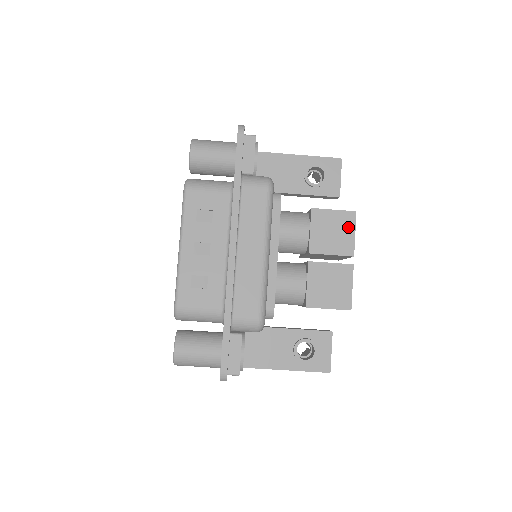
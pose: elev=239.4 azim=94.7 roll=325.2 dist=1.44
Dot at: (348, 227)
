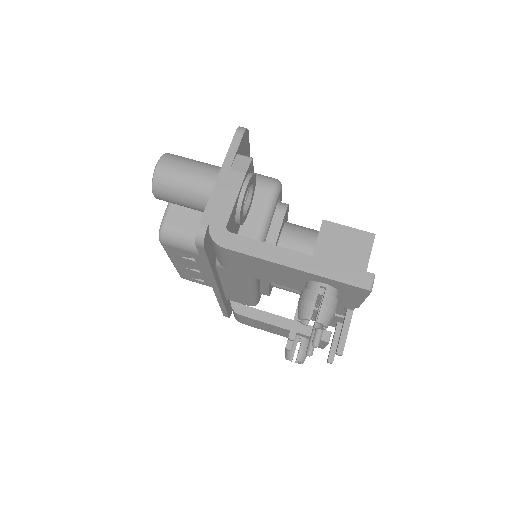
Dot at: occluded
